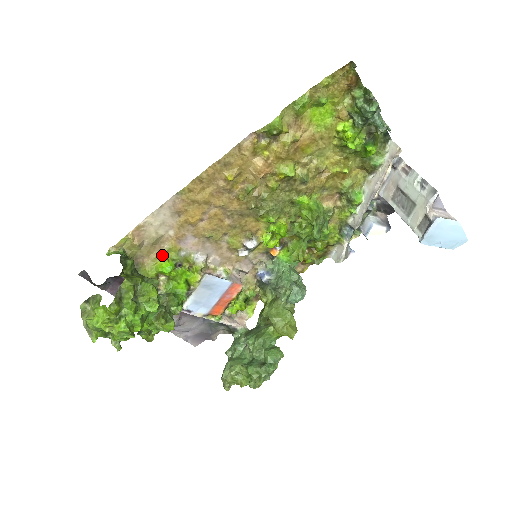
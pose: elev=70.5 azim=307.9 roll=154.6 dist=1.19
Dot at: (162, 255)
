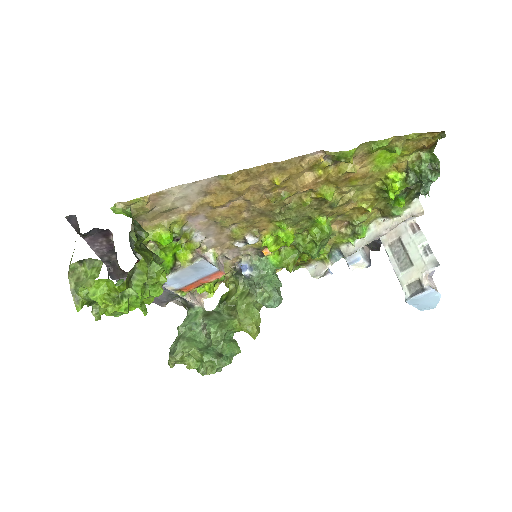
Dot at: (166, 225)
